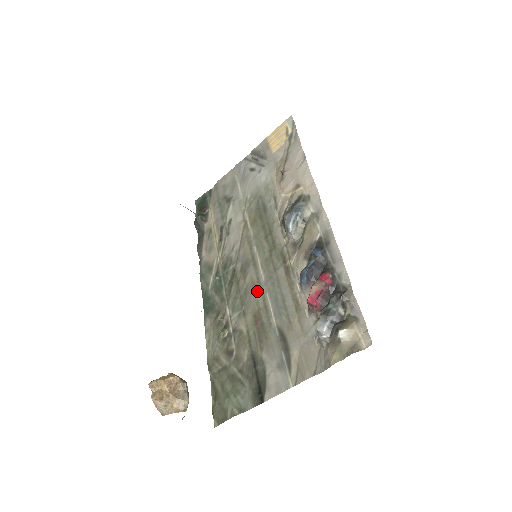
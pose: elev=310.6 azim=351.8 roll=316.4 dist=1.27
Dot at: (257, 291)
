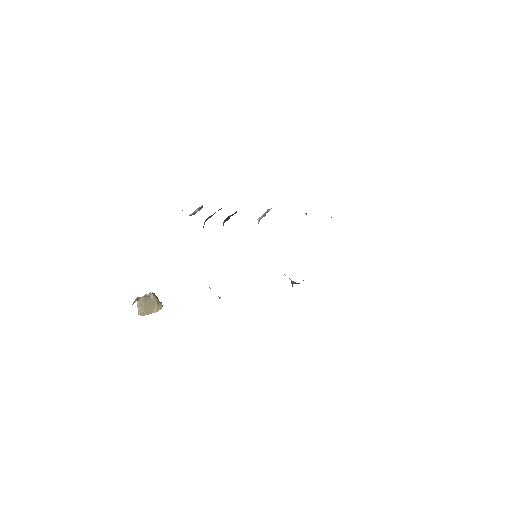
Dot at: occluded
